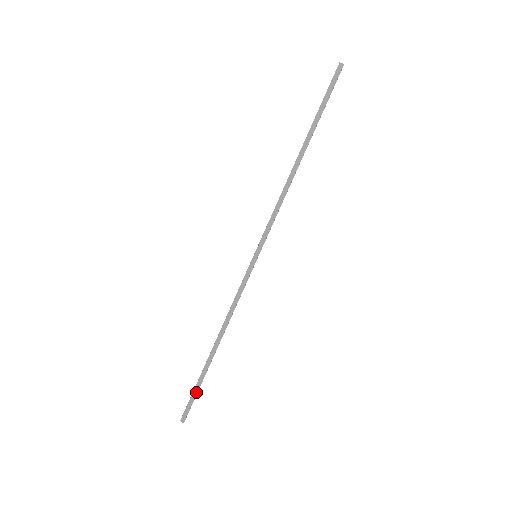
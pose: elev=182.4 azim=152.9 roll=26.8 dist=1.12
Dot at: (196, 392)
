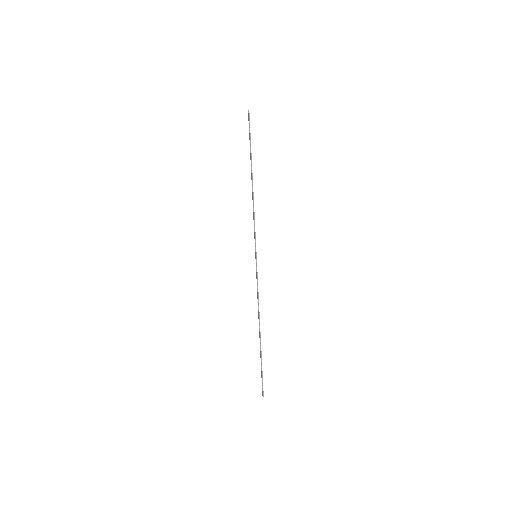
Dot at: (261, 369)
